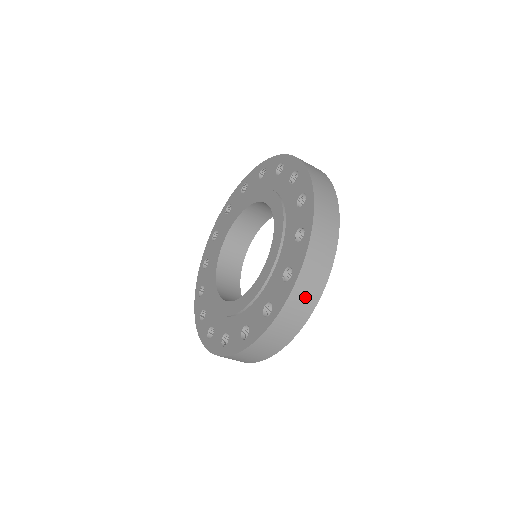
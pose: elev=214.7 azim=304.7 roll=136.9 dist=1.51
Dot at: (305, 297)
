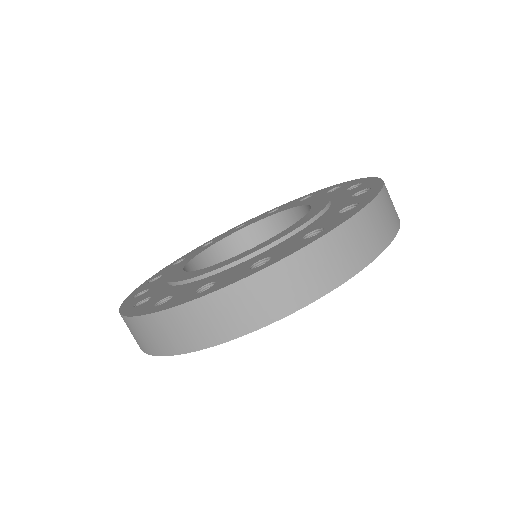
Dot at: (257, 302)
